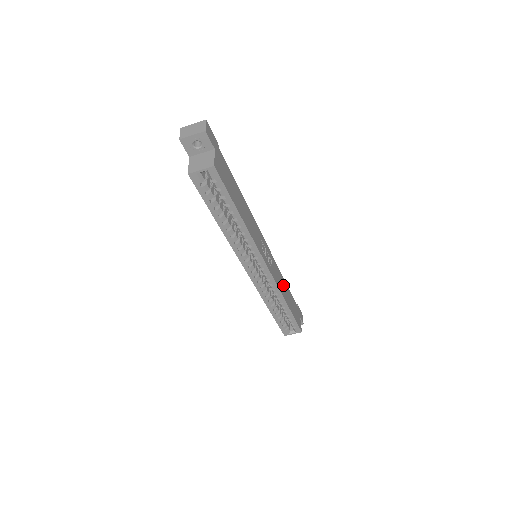
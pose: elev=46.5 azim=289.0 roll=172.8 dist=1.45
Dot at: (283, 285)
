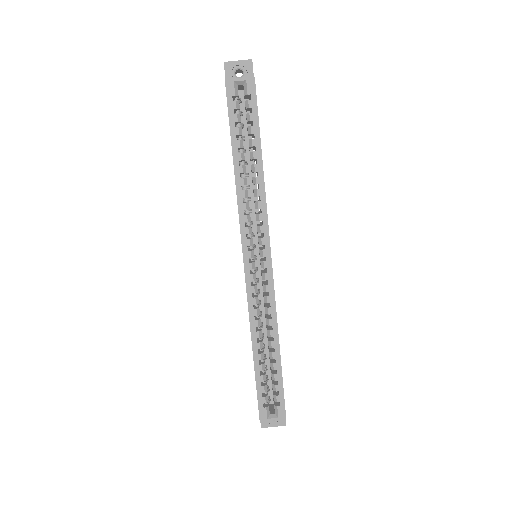
Dot at: occluded
